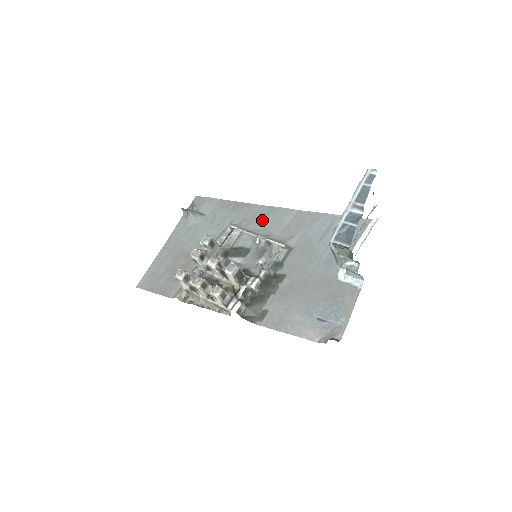
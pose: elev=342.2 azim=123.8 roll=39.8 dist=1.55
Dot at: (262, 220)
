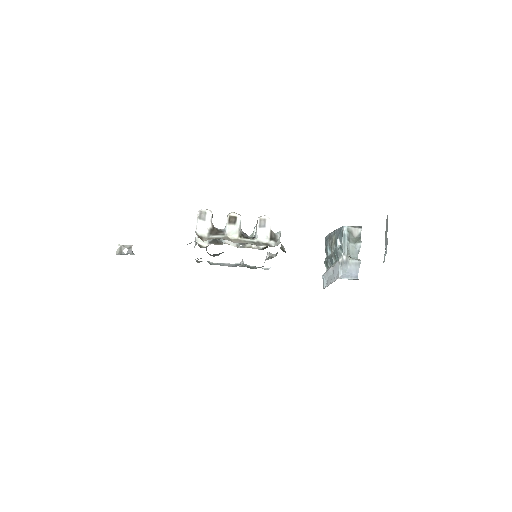
Dot at: occluded
